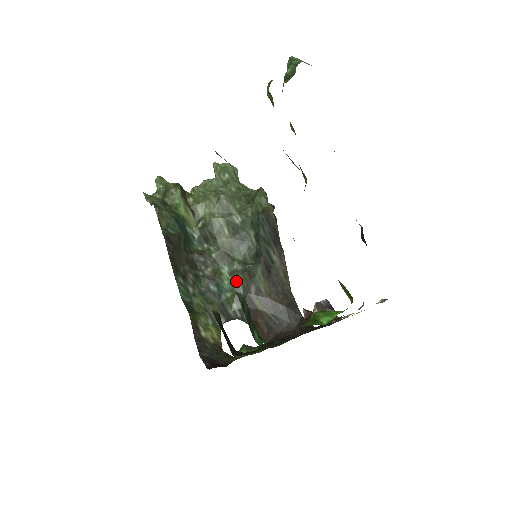
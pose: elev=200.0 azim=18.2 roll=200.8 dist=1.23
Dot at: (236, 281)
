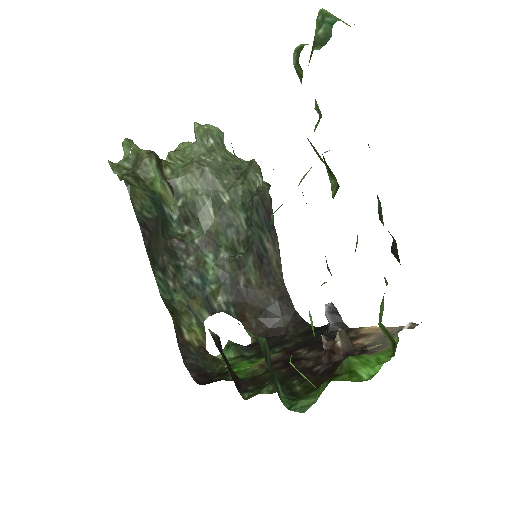
Dot at: (222, 271)
